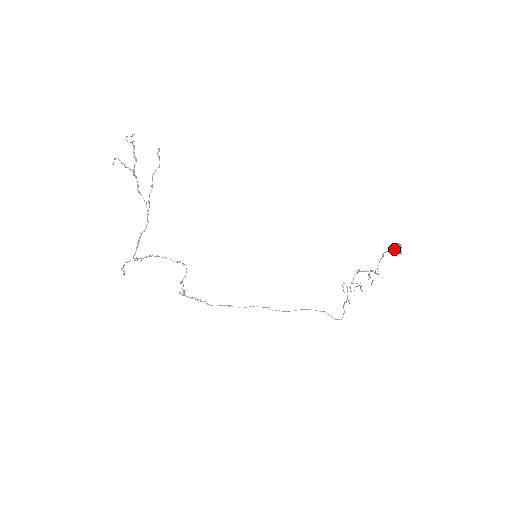
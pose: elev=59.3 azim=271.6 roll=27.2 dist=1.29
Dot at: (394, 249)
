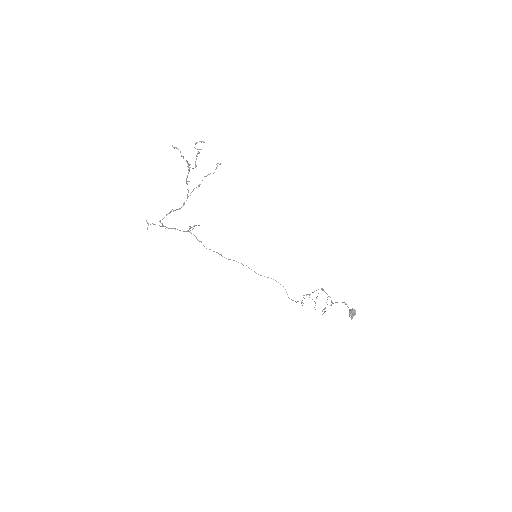
Dot at: (350, 313)
